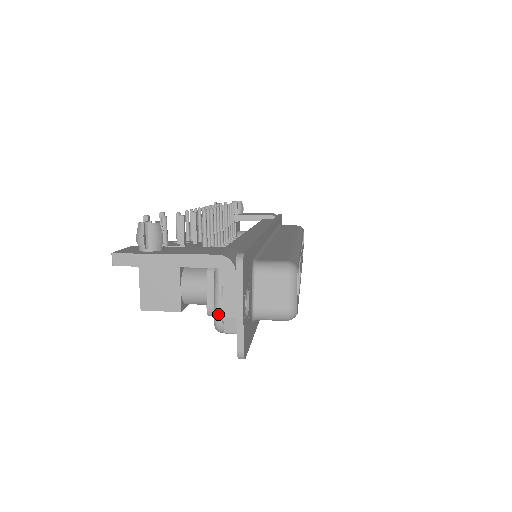
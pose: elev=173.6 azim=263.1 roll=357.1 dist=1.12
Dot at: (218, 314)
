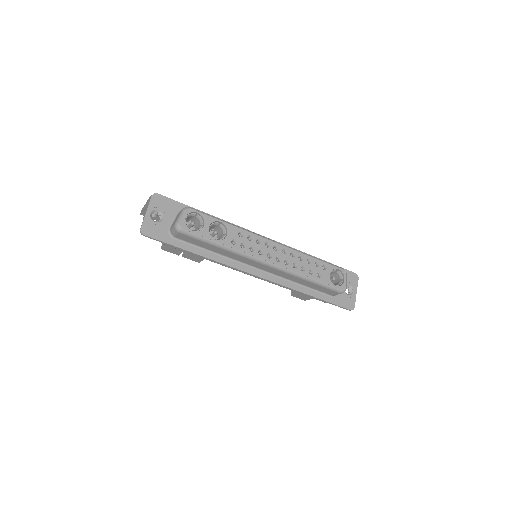
Dot at: occluded
